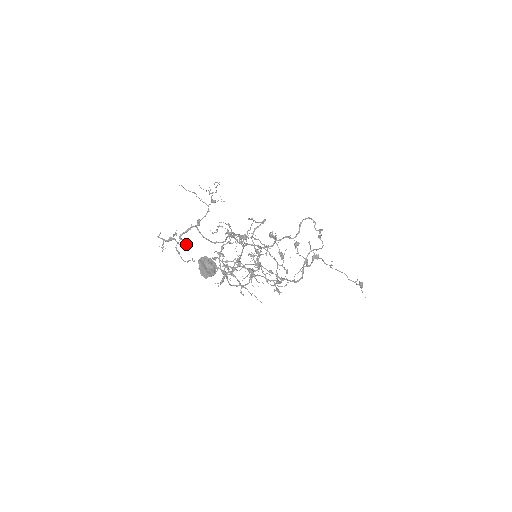
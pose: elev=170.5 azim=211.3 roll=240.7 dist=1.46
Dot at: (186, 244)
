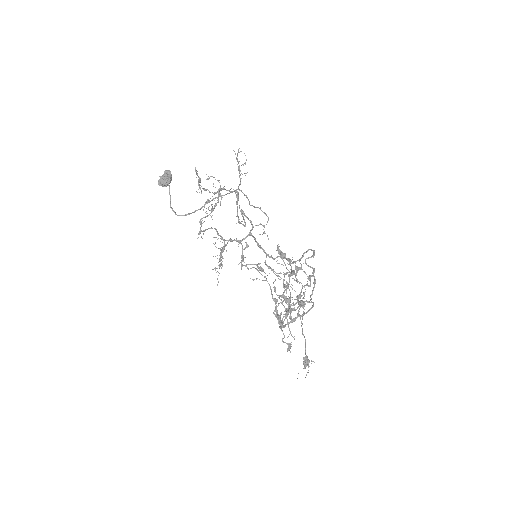
Dot at: (203, 189)
